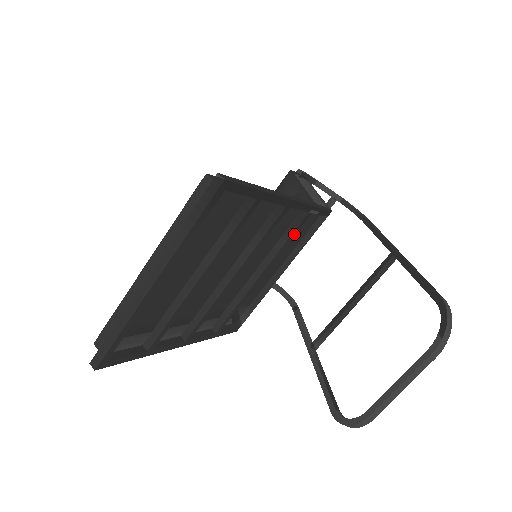
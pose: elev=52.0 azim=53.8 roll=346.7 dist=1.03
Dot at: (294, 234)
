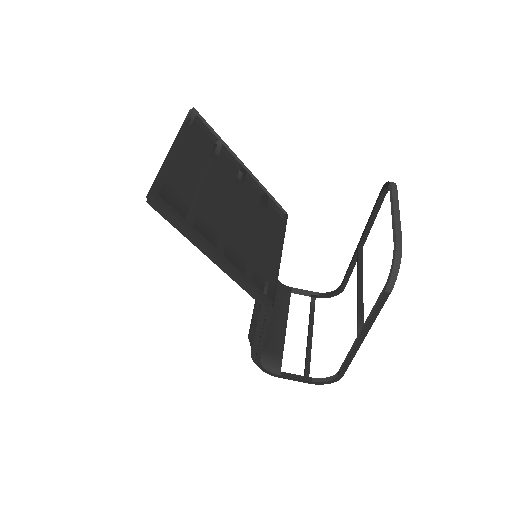
Dot at: (265, 207)
